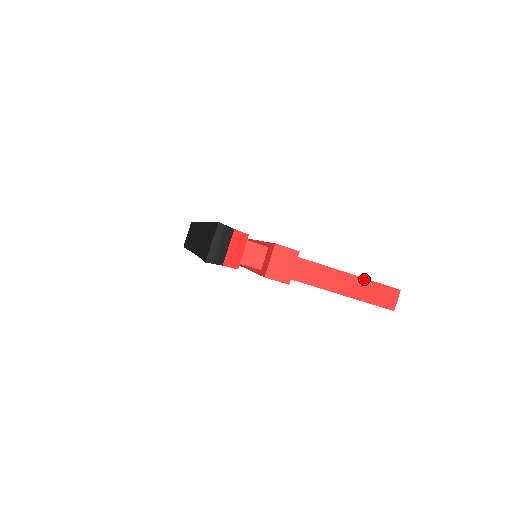
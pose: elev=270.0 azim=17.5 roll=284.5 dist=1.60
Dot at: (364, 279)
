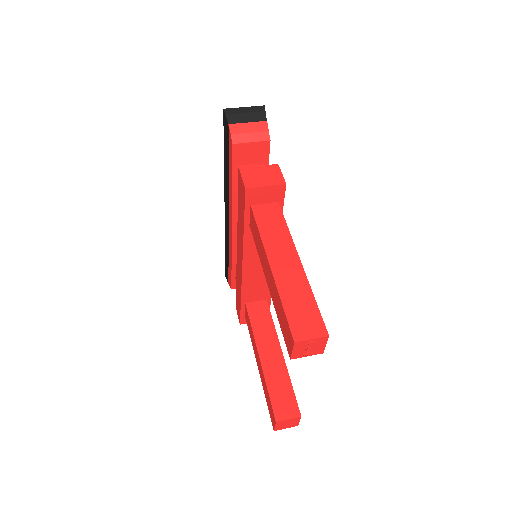
Dot at: (307, 281)
